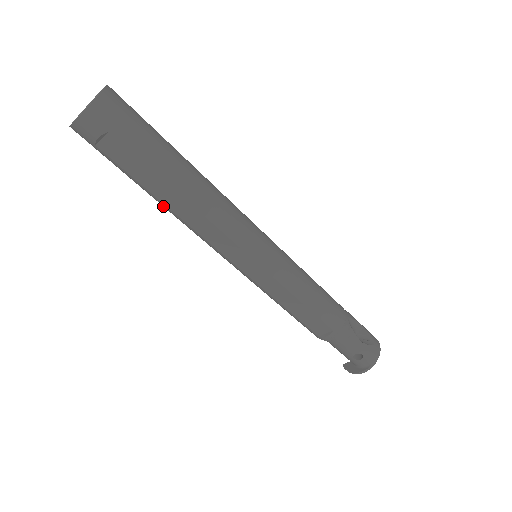
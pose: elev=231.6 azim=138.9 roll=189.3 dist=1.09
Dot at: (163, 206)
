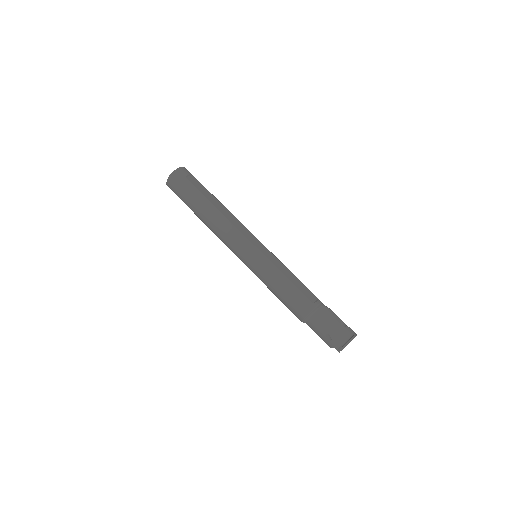
Dot at: (211, 209)
